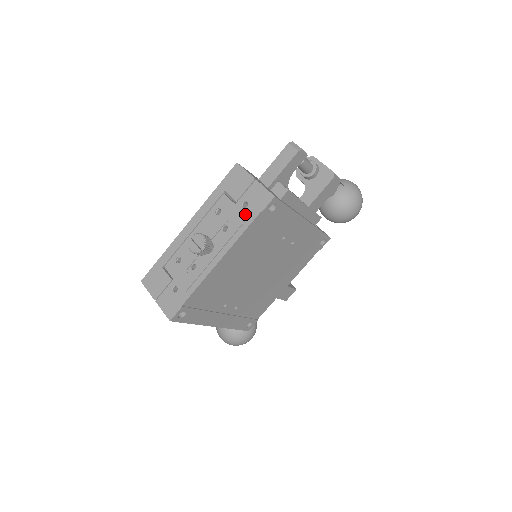
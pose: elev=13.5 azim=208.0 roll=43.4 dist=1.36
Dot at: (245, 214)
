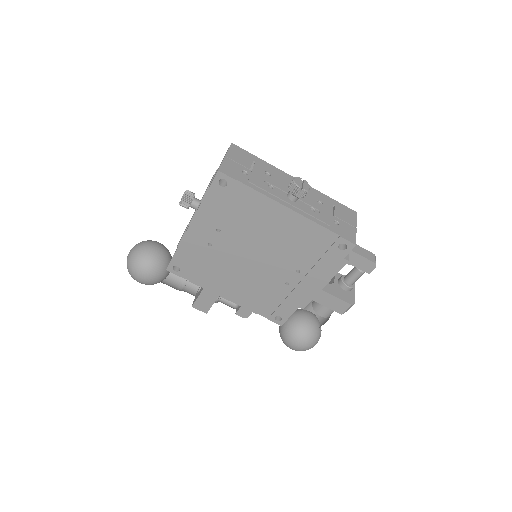
Dot at: (332, 223)
